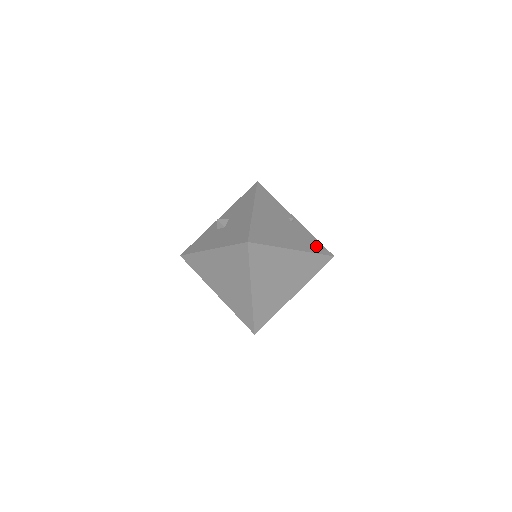
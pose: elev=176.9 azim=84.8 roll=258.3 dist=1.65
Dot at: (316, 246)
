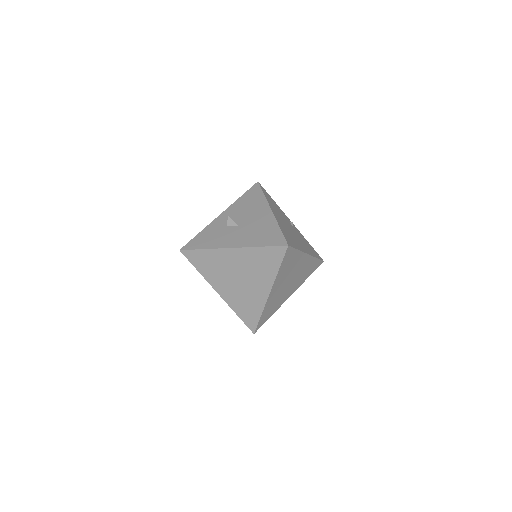
Dot at: (313, 251)
